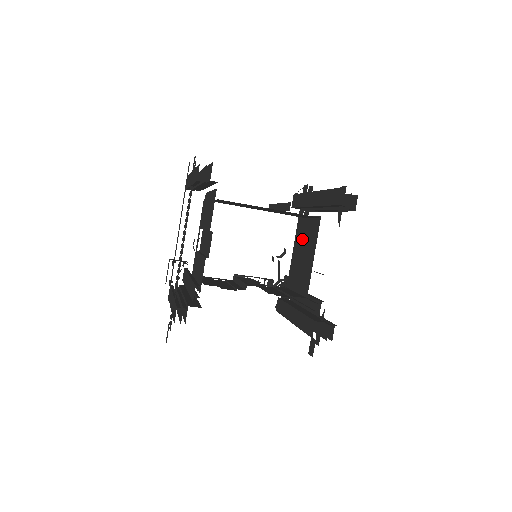
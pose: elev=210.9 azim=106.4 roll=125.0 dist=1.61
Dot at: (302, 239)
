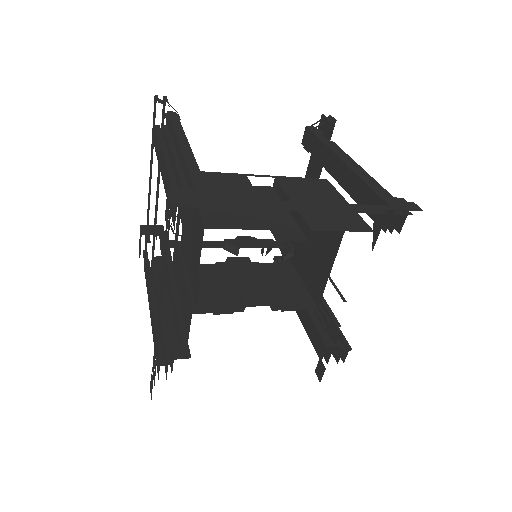
Dot at: occluded
